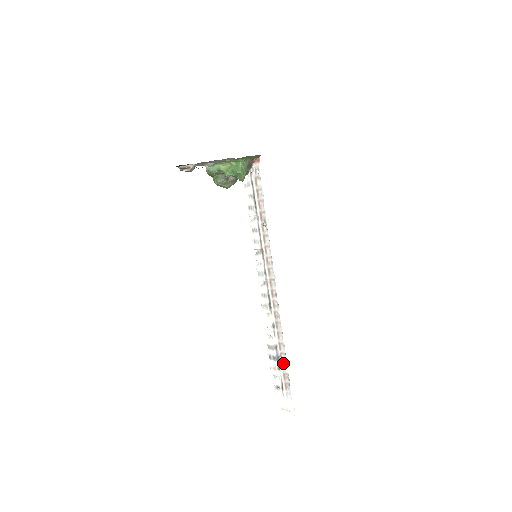
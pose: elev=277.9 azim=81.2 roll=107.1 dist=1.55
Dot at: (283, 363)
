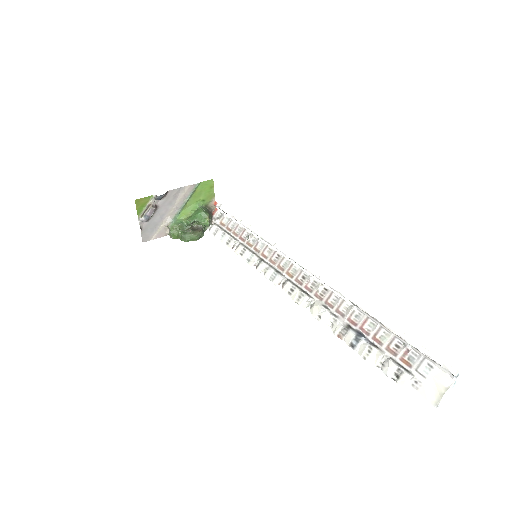
Dot at: (374, 336)
